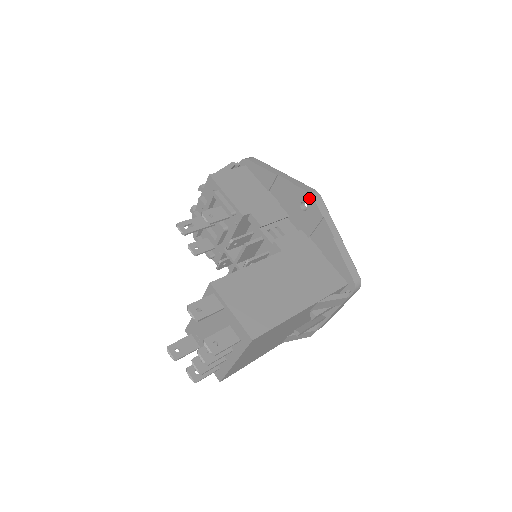
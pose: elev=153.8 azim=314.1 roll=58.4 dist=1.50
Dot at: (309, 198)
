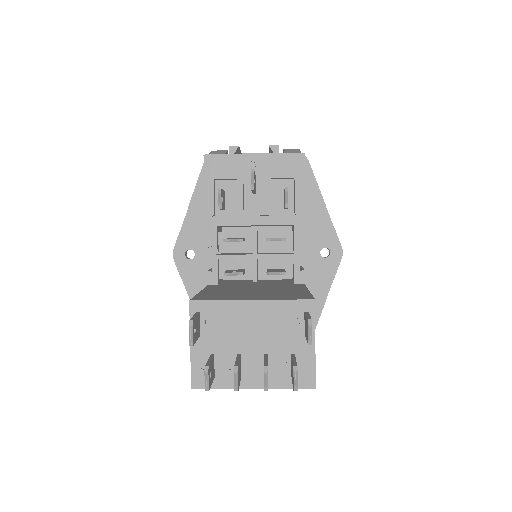
Dot at: (338, 253)
